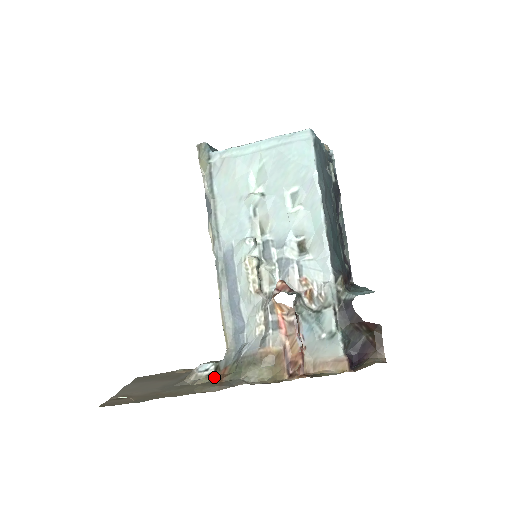
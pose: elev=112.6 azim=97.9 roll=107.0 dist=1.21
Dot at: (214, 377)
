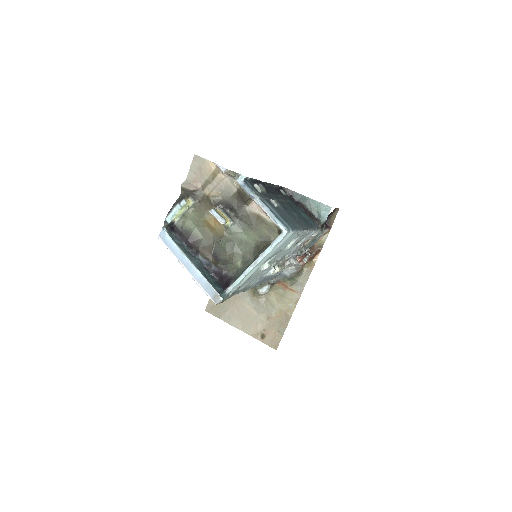
Dot at: (276, 287)
